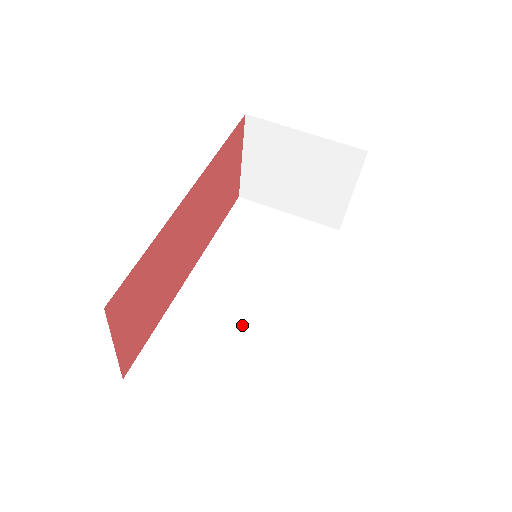
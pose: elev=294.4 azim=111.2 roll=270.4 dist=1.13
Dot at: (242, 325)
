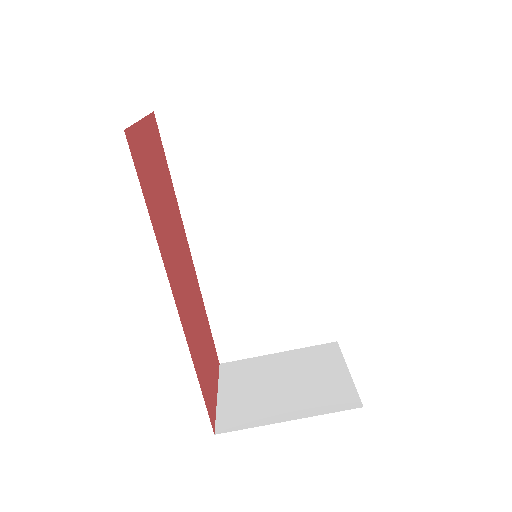
Dot at: (269, 273)
